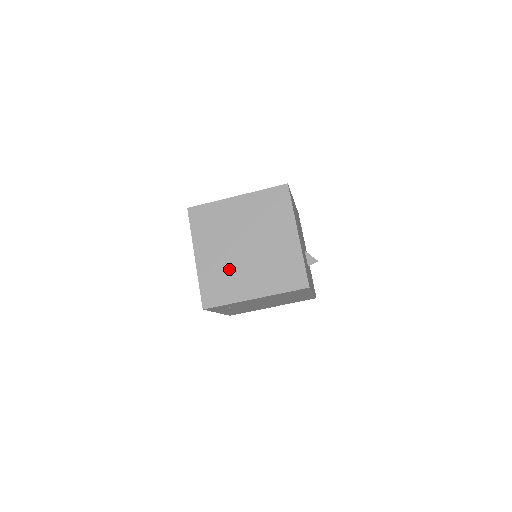
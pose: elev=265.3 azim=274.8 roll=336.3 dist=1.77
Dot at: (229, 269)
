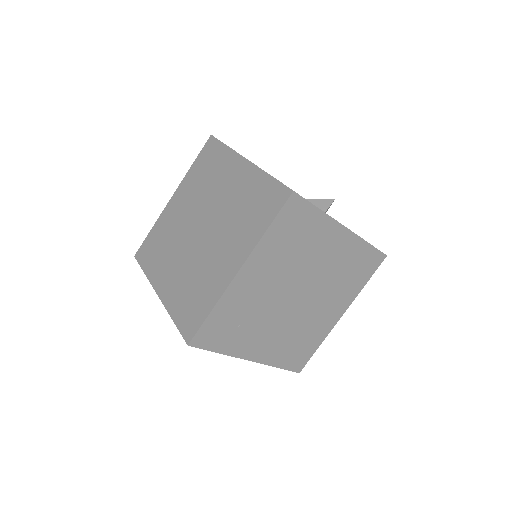
Dot at: (195, 270)
